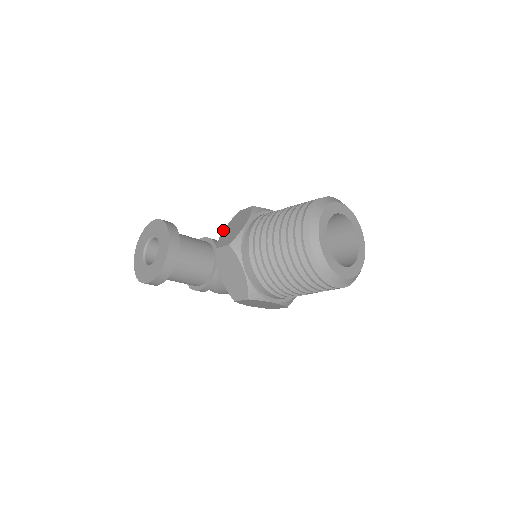
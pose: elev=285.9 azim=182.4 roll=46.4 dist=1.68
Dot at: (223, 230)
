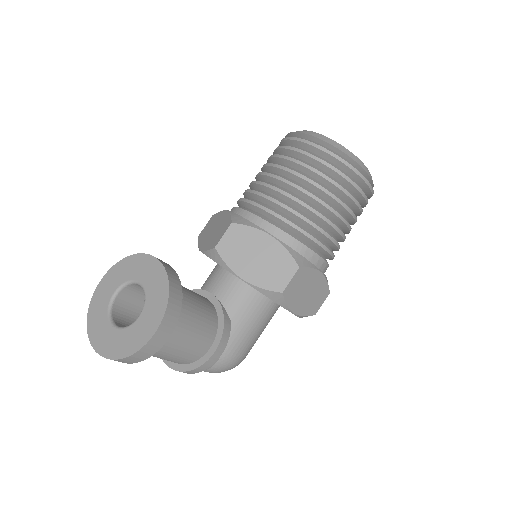
Dot at: (200, 249)
